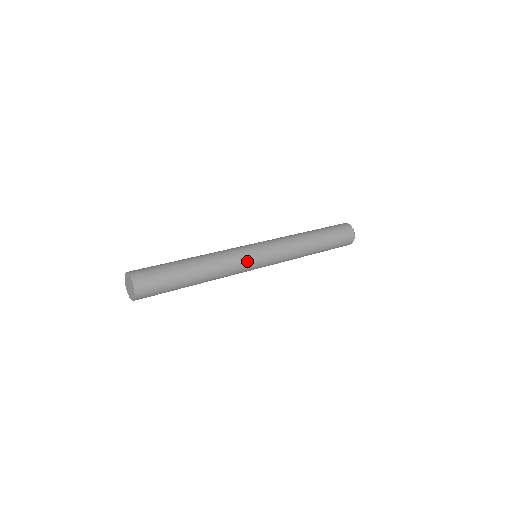
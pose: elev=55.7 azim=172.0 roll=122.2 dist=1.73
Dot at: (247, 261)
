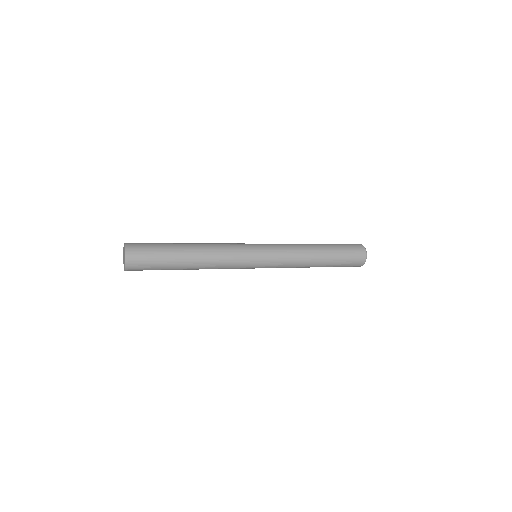
Dot at: (243, 257)
